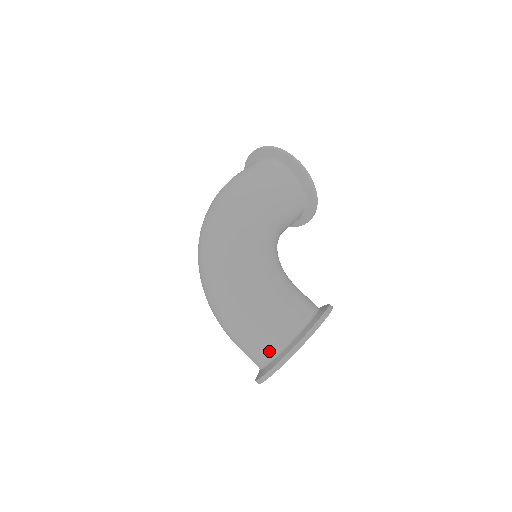
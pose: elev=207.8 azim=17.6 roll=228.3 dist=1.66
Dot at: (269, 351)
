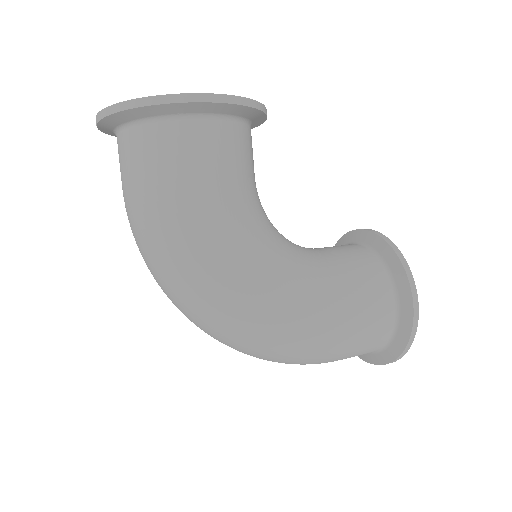
Dot at: (373, 351)
